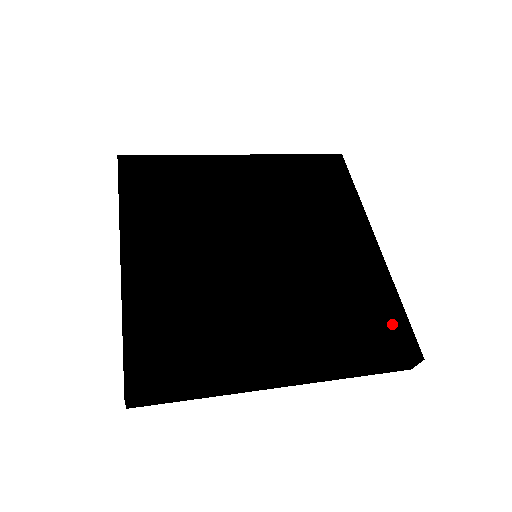
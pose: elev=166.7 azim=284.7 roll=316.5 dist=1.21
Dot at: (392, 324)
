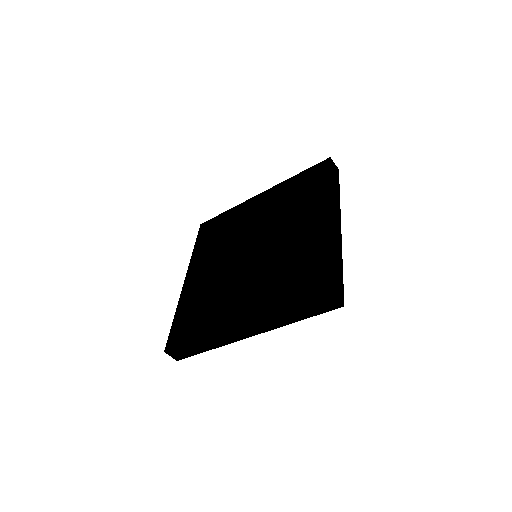
Dot at: (318, 273)
